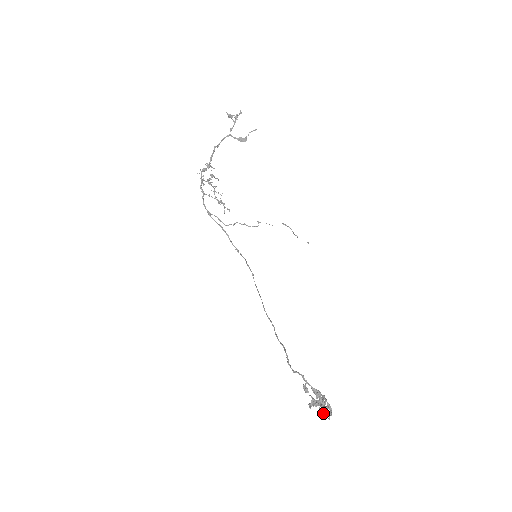
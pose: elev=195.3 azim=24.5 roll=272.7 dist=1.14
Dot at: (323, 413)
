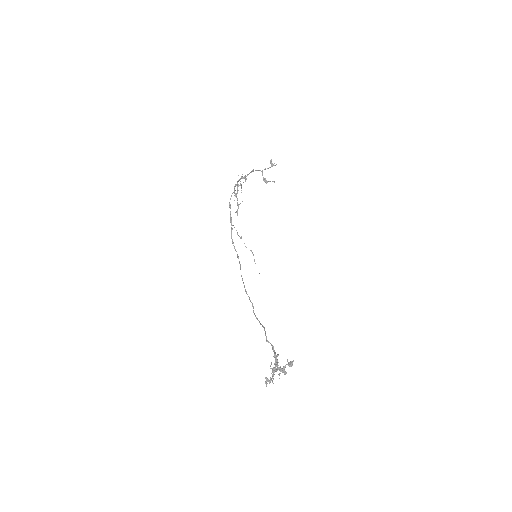
Dot at: occluded
